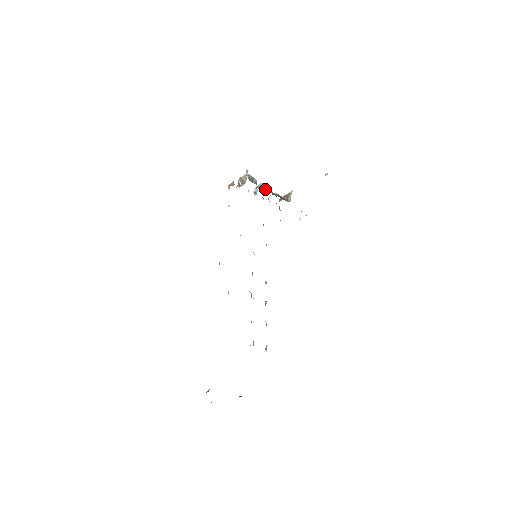
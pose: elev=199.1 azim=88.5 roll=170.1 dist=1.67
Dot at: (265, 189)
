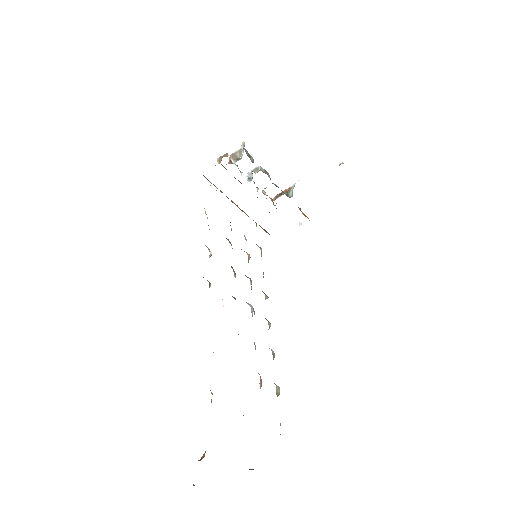
Dot at: occluded
